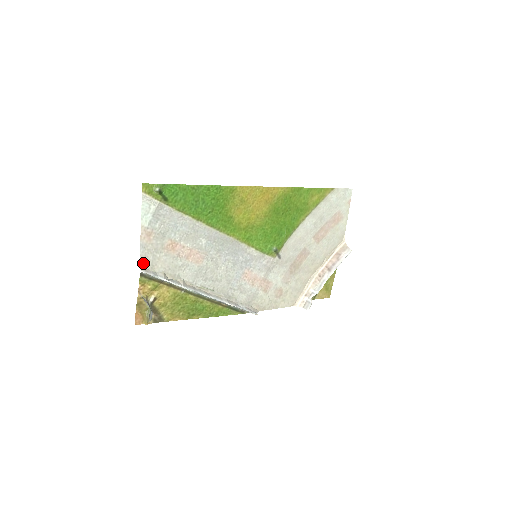
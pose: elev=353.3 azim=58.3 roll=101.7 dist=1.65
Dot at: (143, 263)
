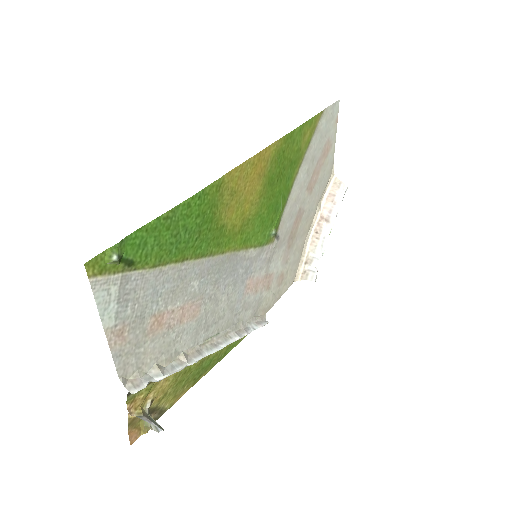
Dot at: (124, 376)
